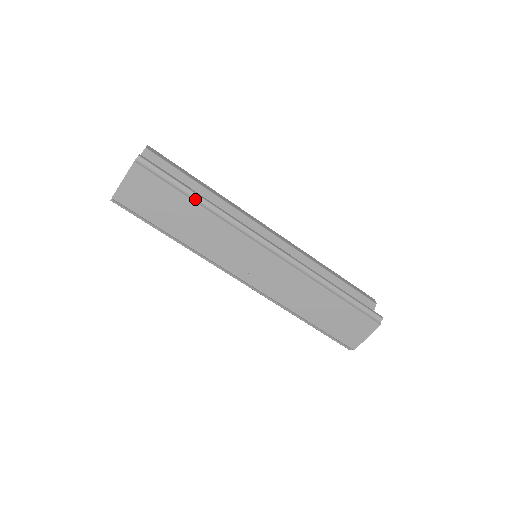
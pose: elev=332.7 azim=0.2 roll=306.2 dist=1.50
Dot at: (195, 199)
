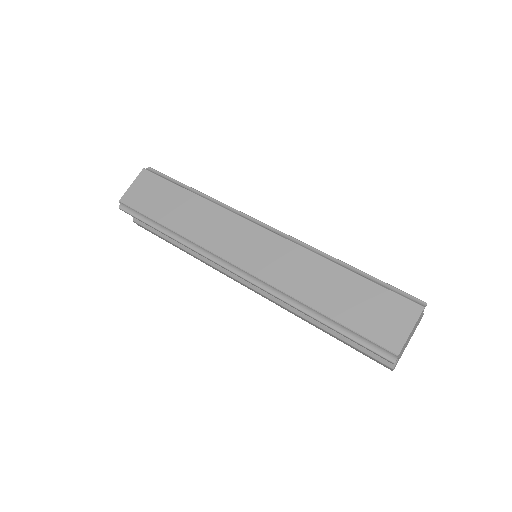
Dot at: (192, 191)
